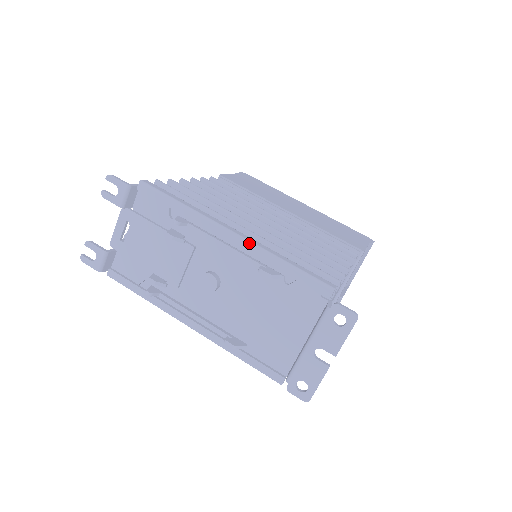
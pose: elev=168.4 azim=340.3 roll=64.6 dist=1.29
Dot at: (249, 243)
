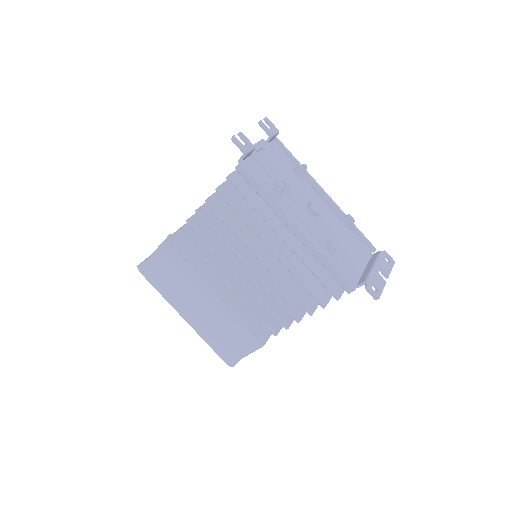
Dot at: (336, 204)
